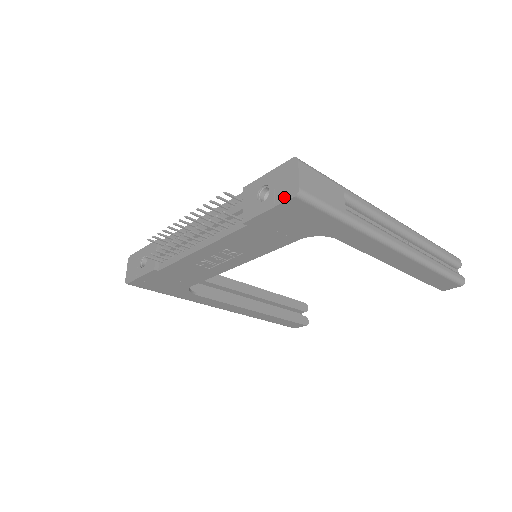
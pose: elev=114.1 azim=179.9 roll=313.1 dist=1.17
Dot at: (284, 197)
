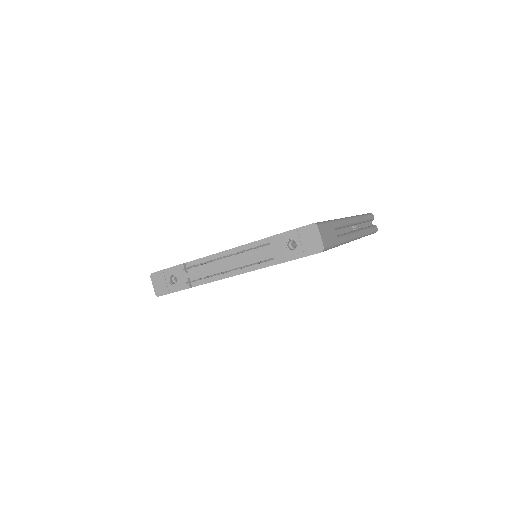
Dot at: (312, 251)
